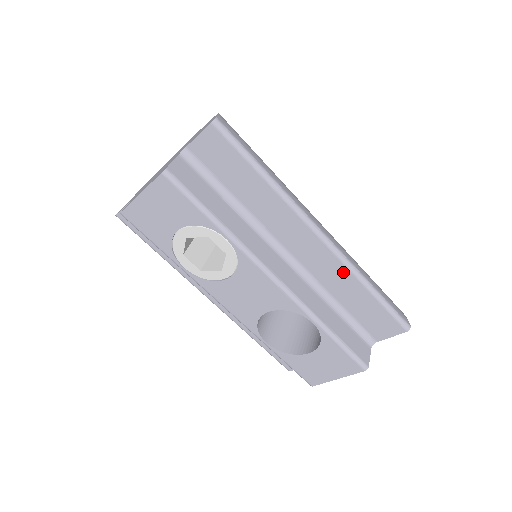
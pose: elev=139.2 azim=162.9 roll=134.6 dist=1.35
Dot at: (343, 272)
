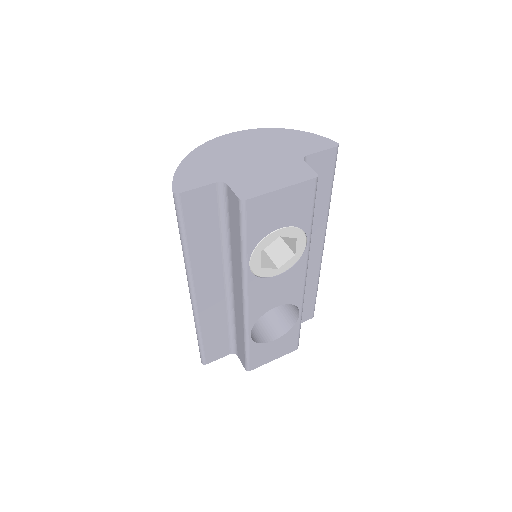
Dot at: (315, 274)
